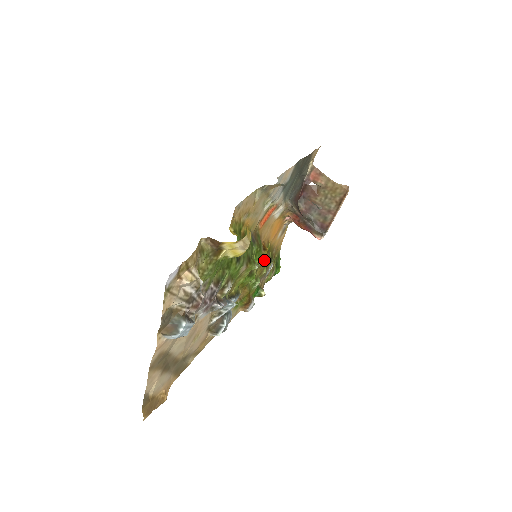
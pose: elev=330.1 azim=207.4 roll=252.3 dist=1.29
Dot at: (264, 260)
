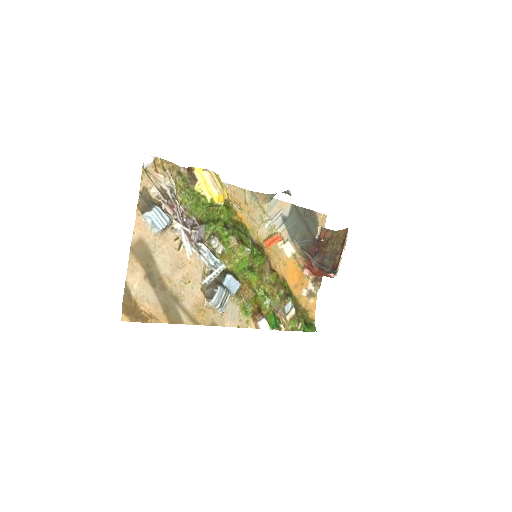
Dot at: (276, 285)
